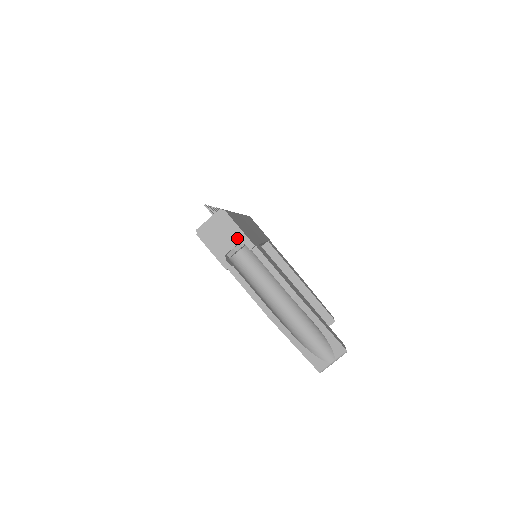
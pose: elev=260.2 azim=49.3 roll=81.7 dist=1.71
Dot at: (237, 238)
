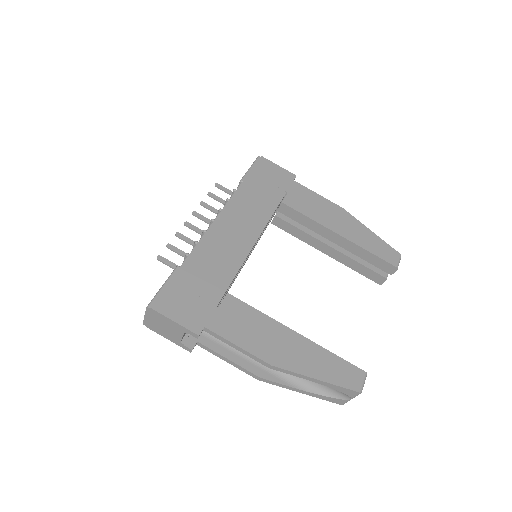
Dot at: (179, 330)
